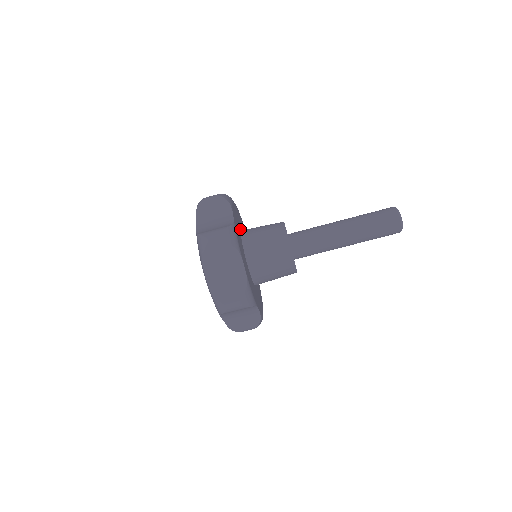
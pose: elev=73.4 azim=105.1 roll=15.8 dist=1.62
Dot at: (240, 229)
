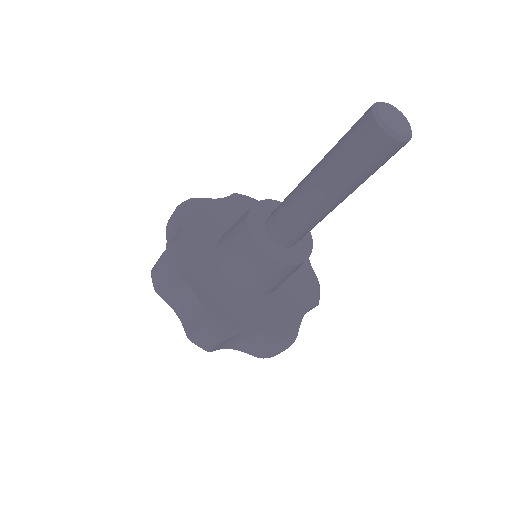
Dot at: (225, 231)
